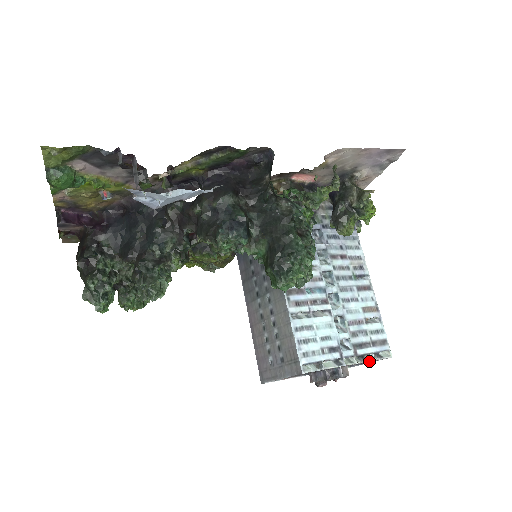
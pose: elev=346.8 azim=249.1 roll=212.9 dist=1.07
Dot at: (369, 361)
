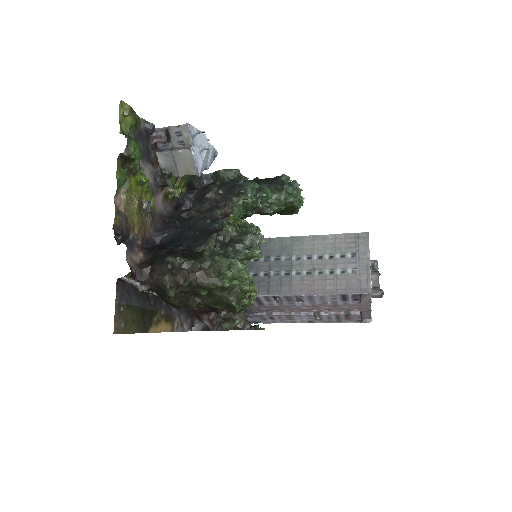
Dot at: occluded
